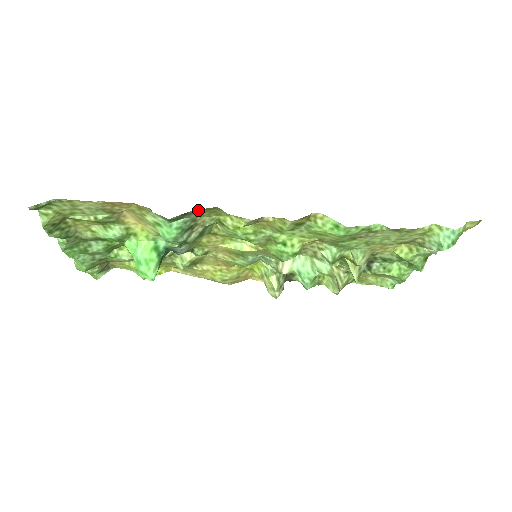
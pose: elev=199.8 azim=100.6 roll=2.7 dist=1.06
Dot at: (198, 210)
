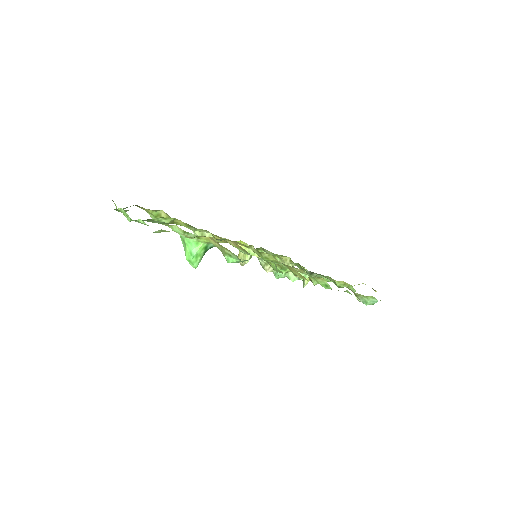
Dot at: occluded
